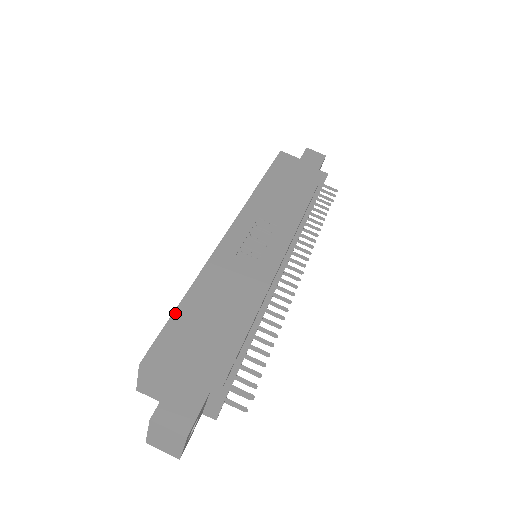
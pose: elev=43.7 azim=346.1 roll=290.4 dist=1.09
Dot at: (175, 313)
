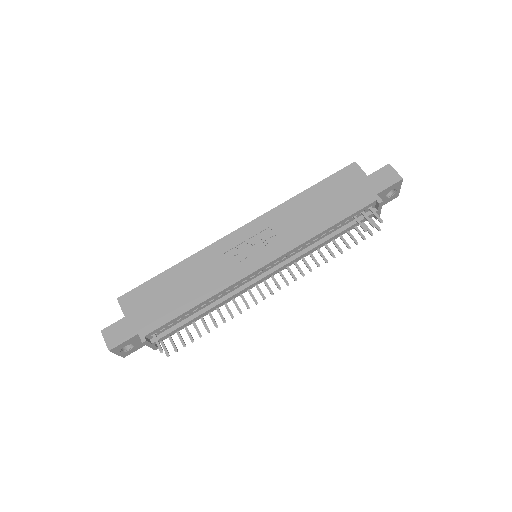
Dot at: (155, 277)
